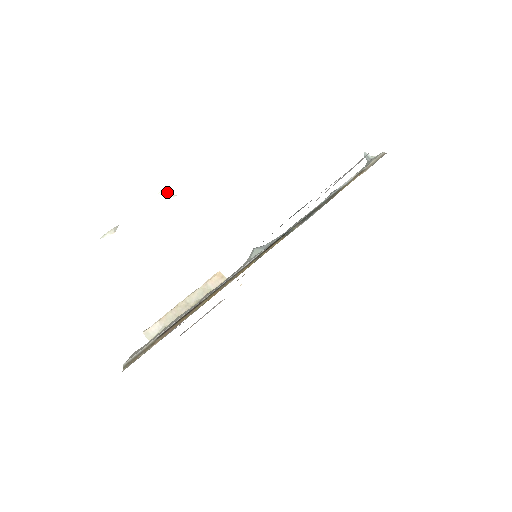
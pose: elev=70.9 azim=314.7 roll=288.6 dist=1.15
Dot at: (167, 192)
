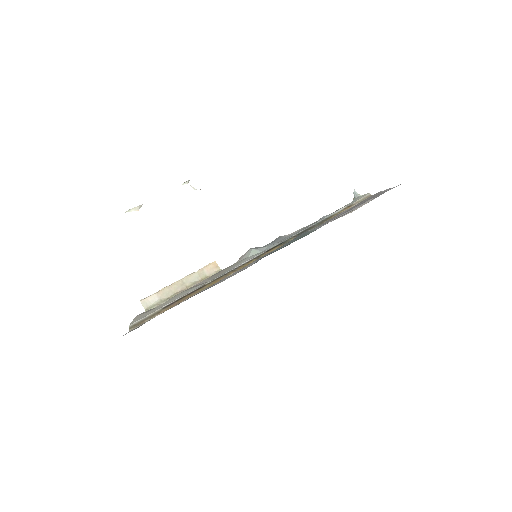
Dot at: (190, 185)
